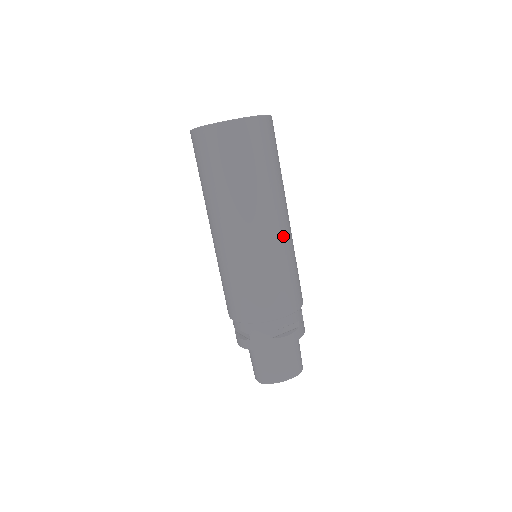
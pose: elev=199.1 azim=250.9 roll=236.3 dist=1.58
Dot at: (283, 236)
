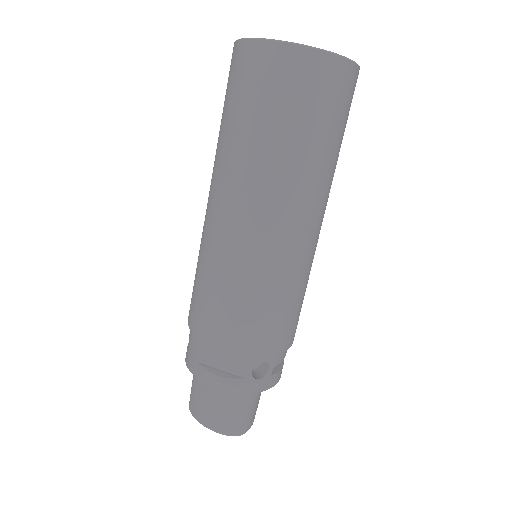
Dot at: (267, 243)
